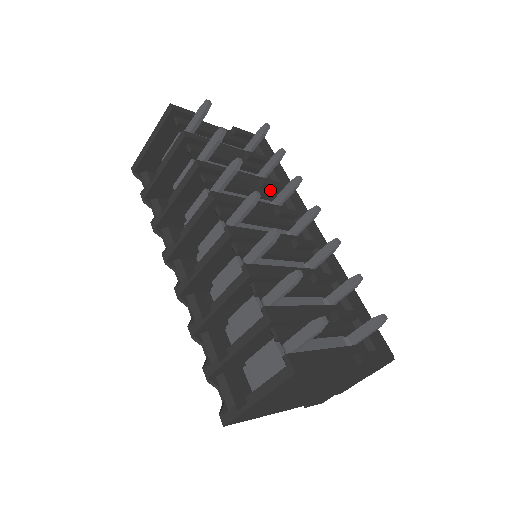
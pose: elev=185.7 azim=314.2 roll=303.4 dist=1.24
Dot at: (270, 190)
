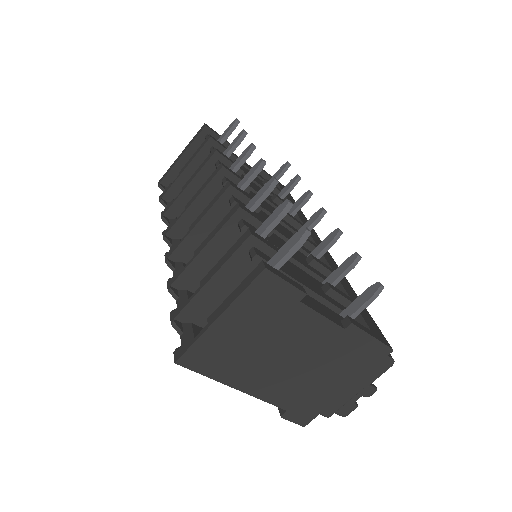
Dot at: occluded
